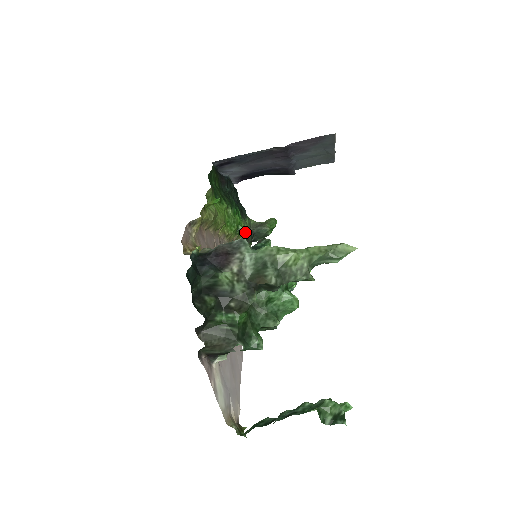
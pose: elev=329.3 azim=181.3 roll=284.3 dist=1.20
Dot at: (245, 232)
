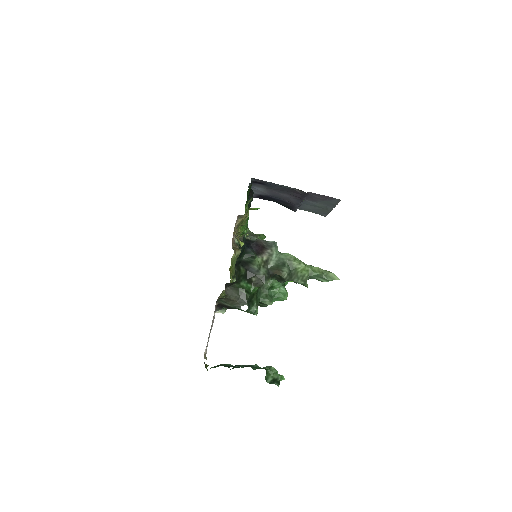
Dot at: (243, 235)
